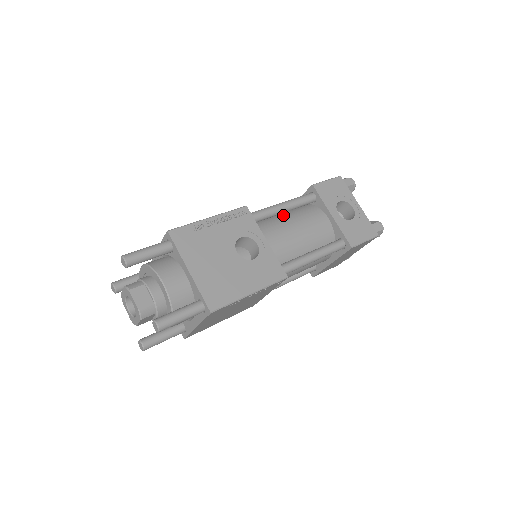
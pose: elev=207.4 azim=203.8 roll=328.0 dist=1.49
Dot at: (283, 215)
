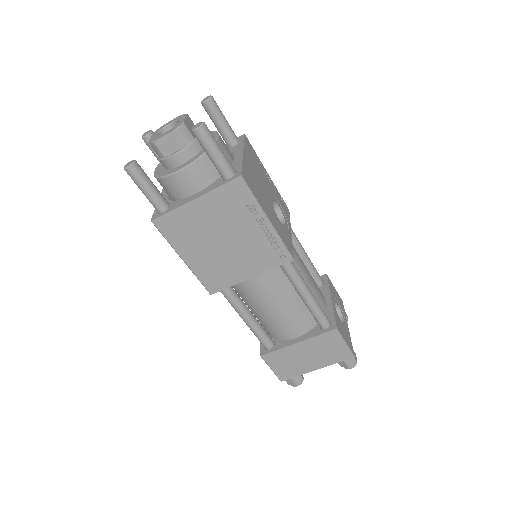
Dot at: occluded
